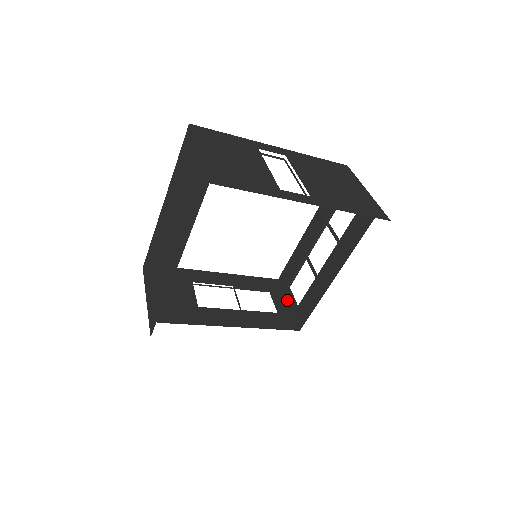
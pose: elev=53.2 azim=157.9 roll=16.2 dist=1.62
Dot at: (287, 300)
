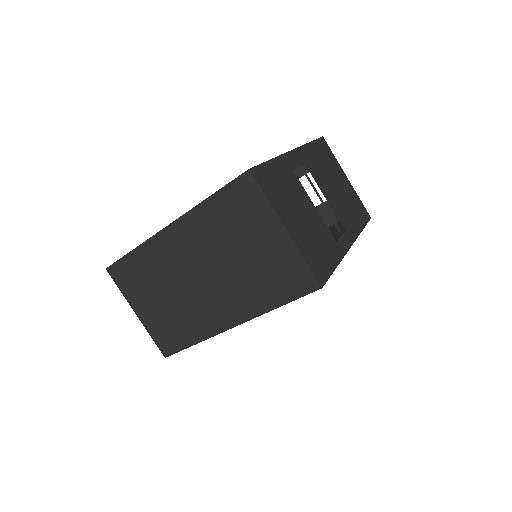
Dot at: occluded
